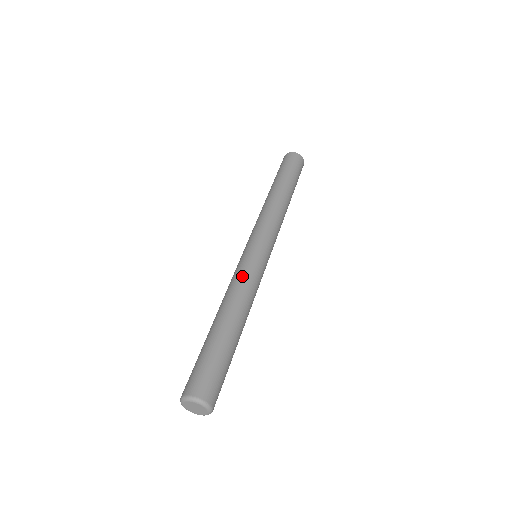
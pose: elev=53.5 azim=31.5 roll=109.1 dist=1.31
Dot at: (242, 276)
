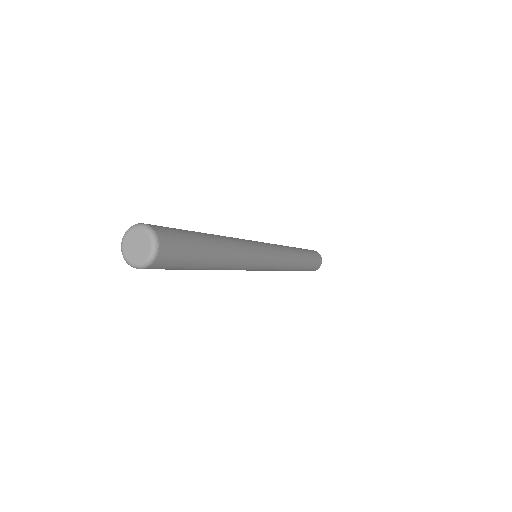
Dot at: occluded
